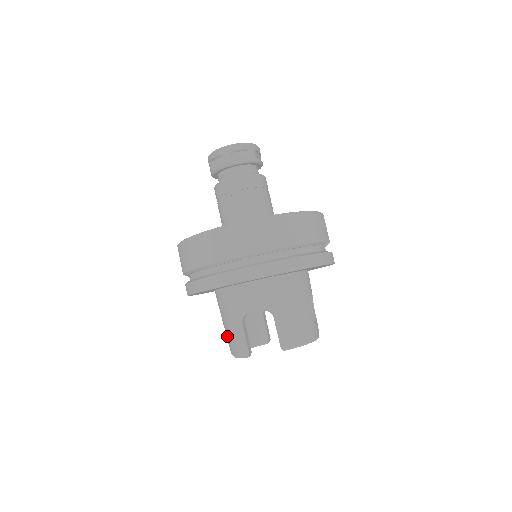
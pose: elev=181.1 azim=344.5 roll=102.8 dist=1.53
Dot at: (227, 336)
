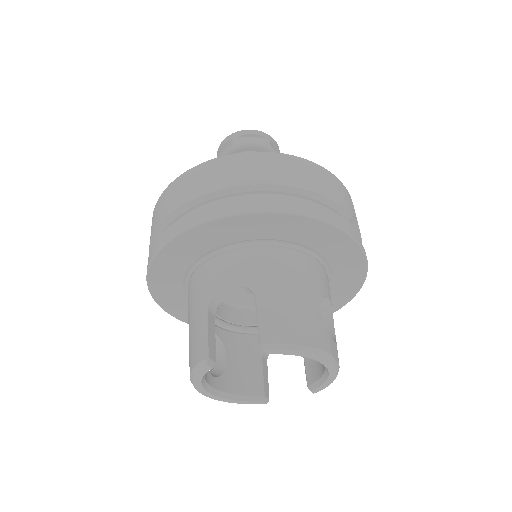
Dot at: (189, 348)
